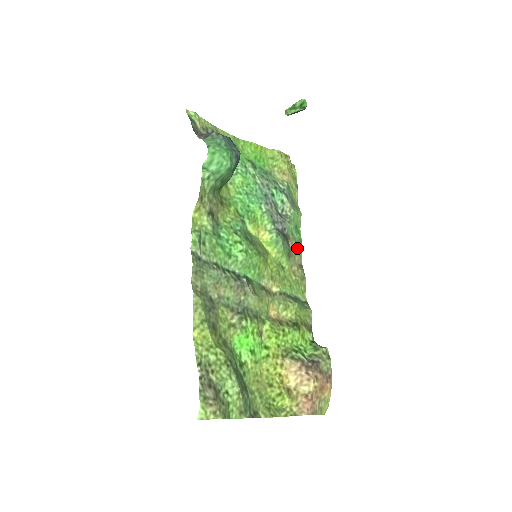
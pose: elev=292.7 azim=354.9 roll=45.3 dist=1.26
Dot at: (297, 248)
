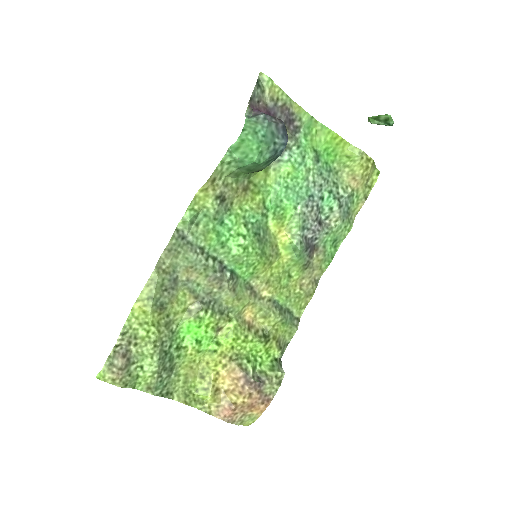
Dot at: (322, 262)
